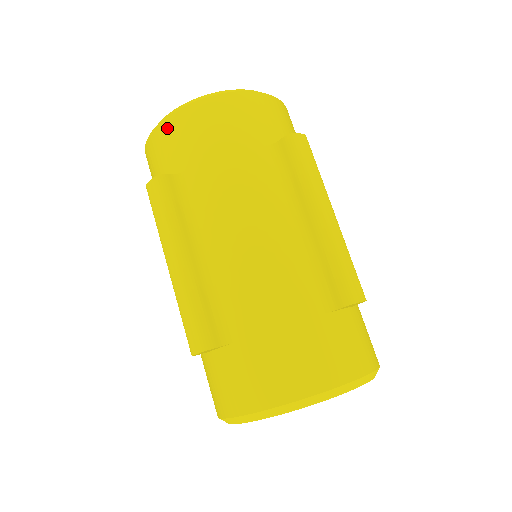
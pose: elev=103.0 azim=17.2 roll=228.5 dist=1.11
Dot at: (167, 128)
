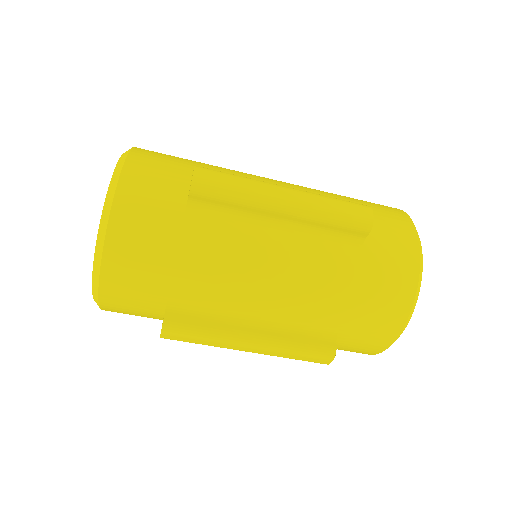
Dot at: occluded
